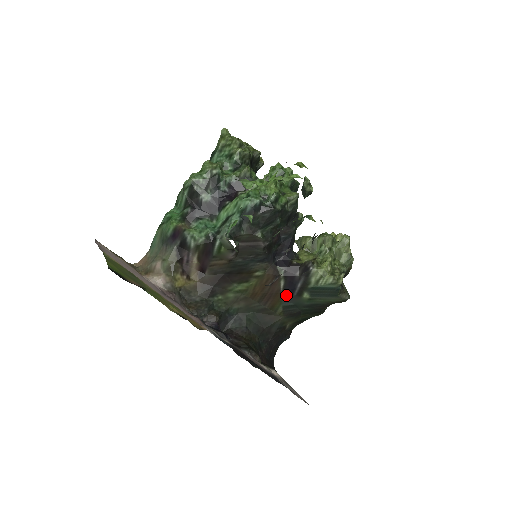
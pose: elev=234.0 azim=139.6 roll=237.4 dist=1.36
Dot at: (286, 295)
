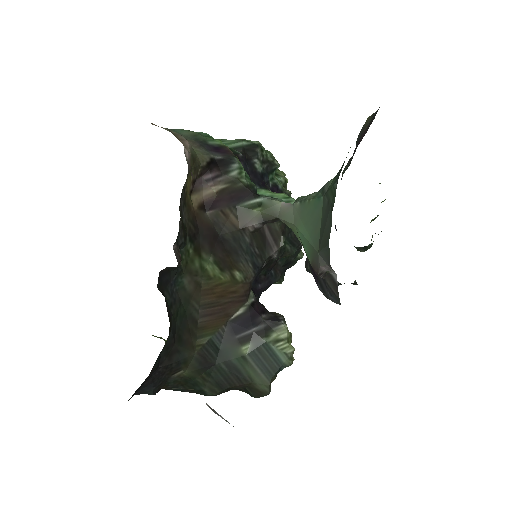
Dot at: (229, 329)
